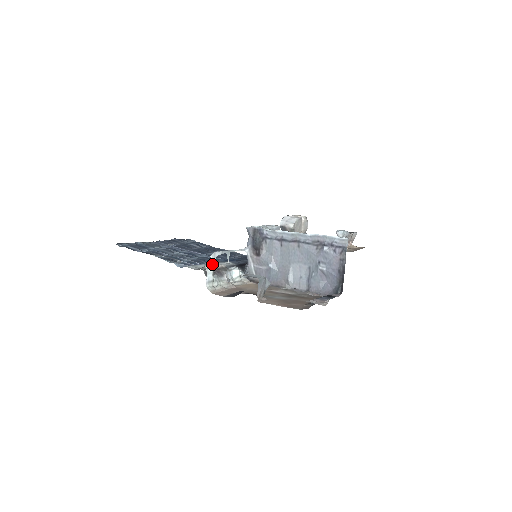
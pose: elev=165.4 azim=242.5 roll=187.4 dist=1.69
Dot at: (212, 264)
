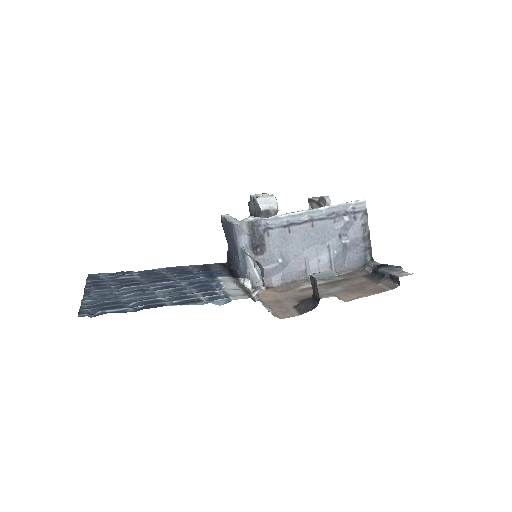
Dot at: (263, 282)
